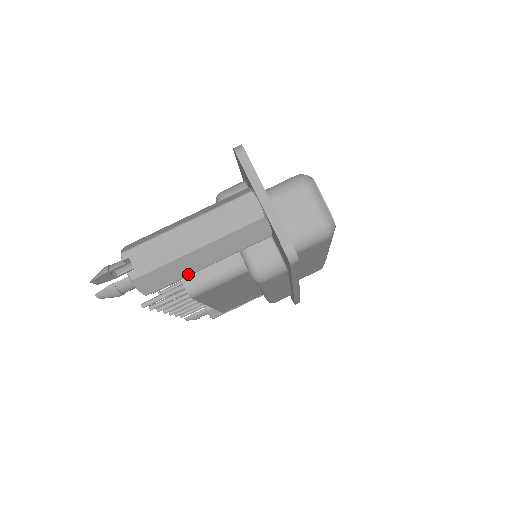
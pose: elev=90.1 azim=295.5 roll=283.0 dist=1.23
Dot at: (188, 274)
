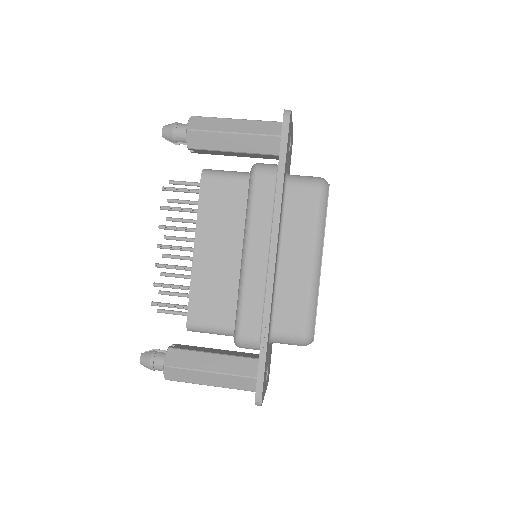
Dot at: (219, 131)
